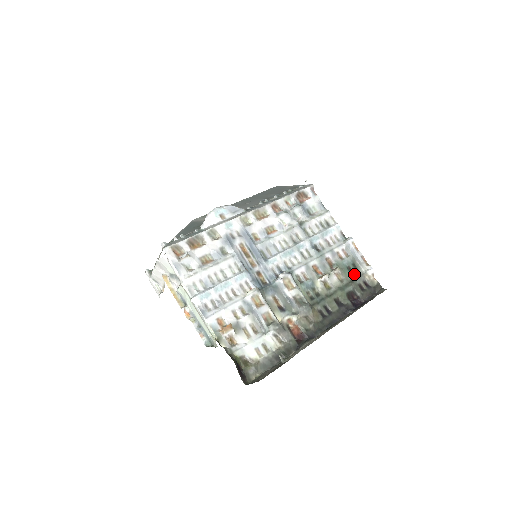
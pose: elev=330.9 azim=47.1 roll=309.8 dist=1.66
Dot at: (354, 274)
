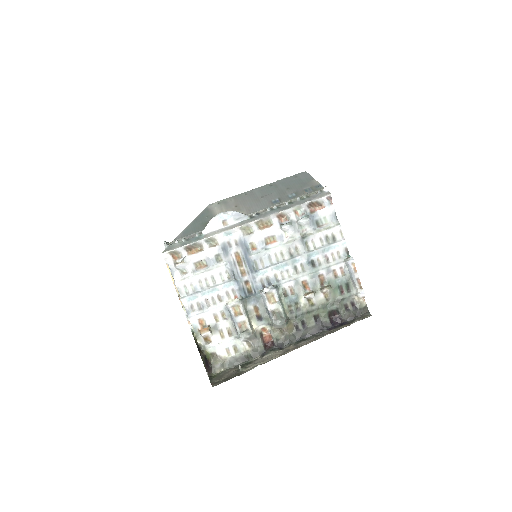
Dot at: (344, 294)
